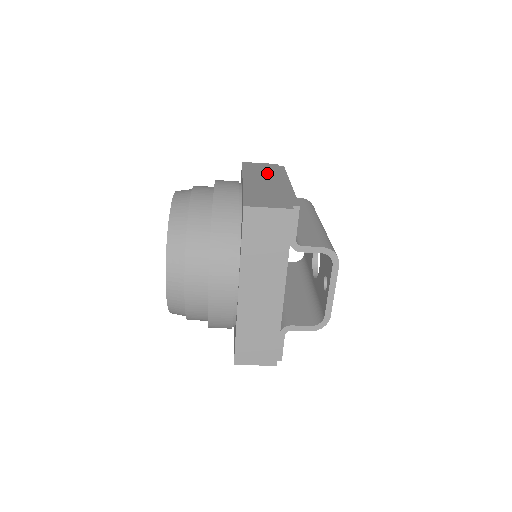
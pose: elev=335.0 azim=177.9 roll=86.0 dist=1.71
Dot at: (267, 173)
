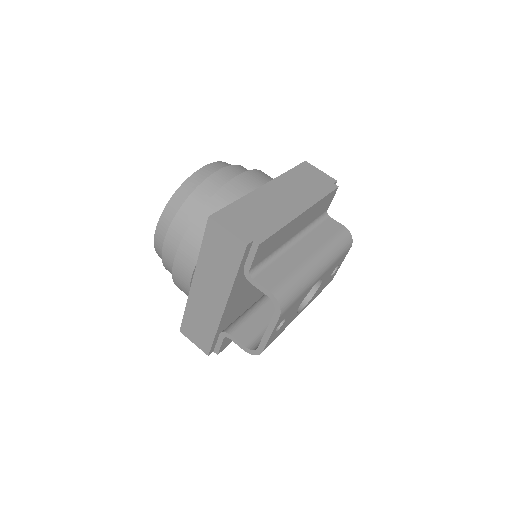
Dot at: (303, 187)
